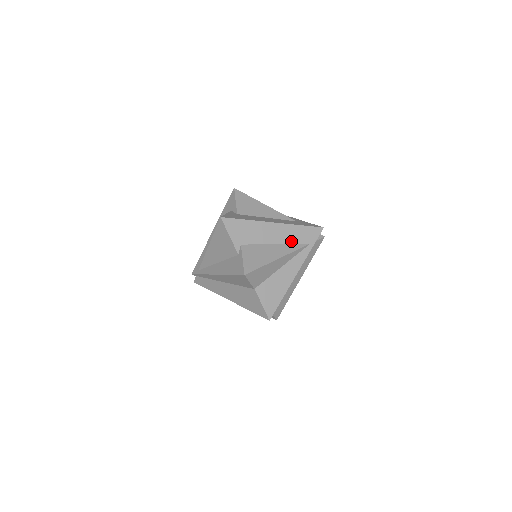
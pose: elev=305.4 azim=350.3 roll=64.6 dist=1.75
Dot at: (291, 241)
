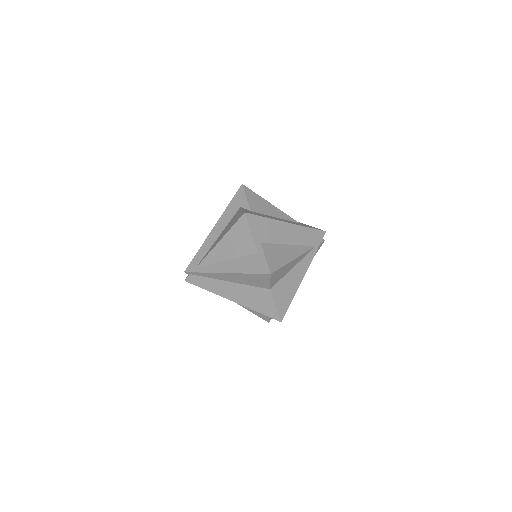
Dot at: (301, 242)
